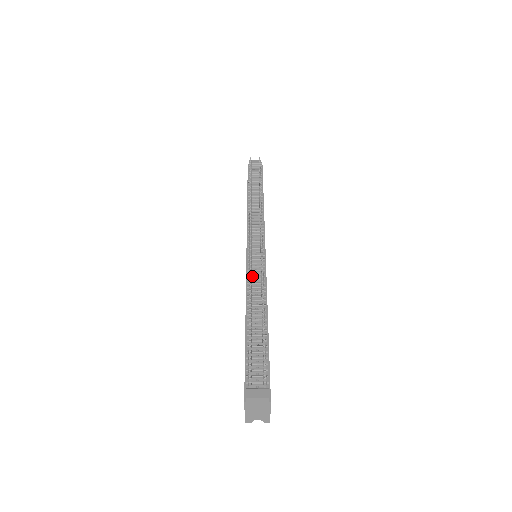
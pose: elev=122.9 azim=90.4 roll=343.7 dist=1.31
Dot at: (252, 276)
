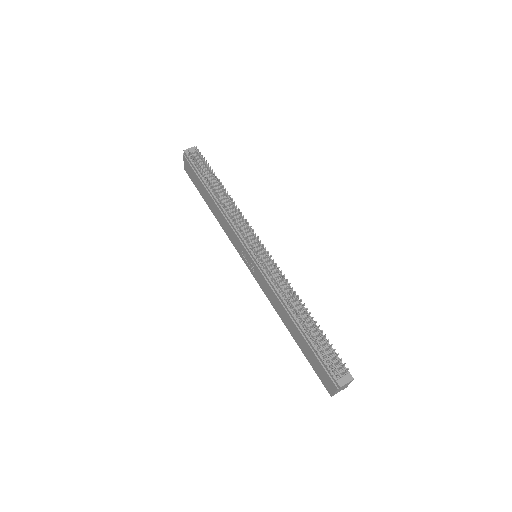
Dot at: (275, 282)
